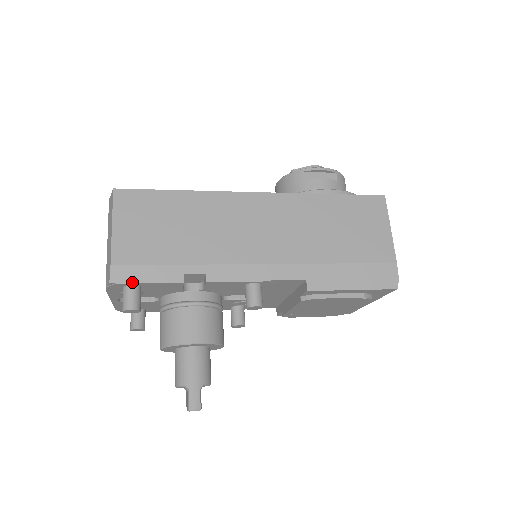
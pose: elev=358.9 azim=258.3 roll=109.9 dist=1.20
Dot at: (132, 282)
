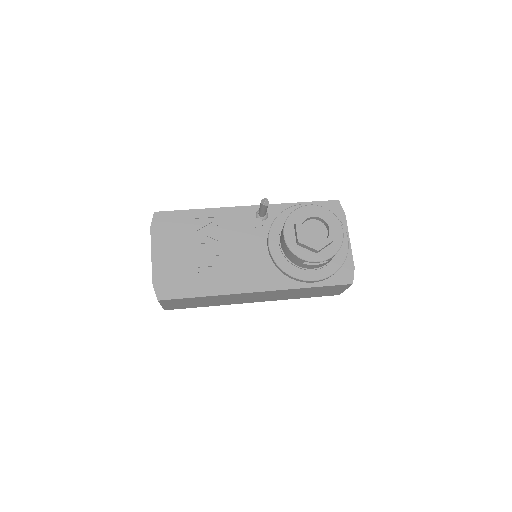
Dot at: occluded
